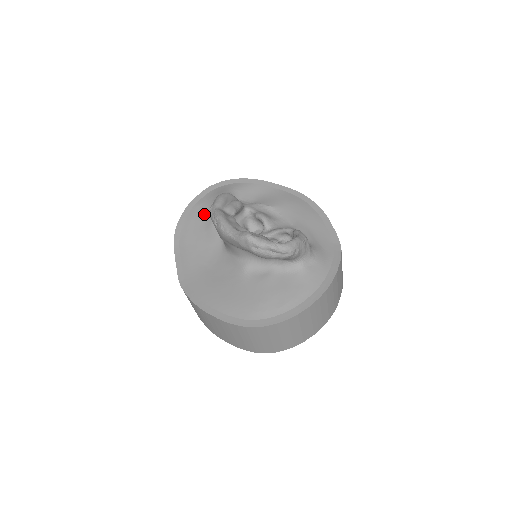
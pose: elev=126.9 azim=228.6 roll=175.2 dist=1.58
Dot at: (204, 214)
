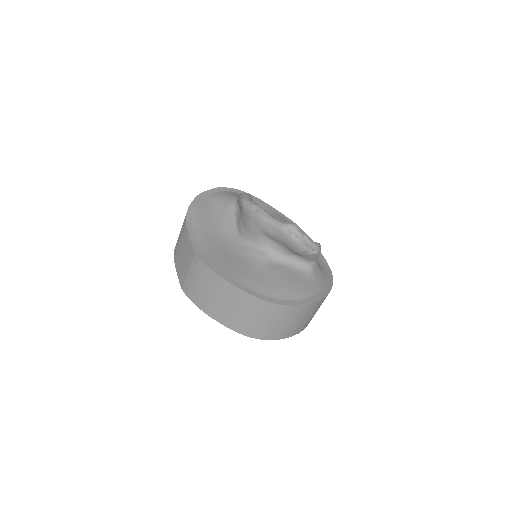
Dot at: (216, 206)
